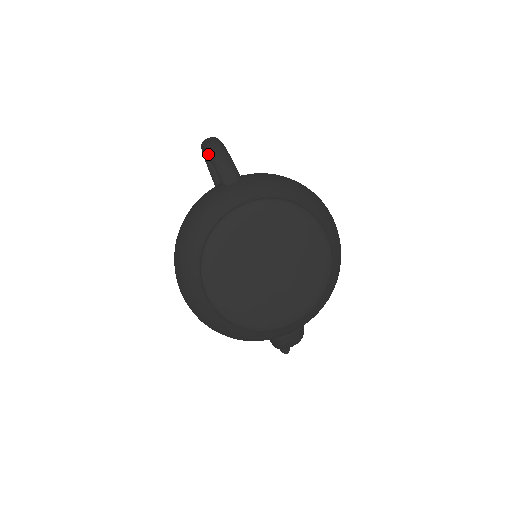
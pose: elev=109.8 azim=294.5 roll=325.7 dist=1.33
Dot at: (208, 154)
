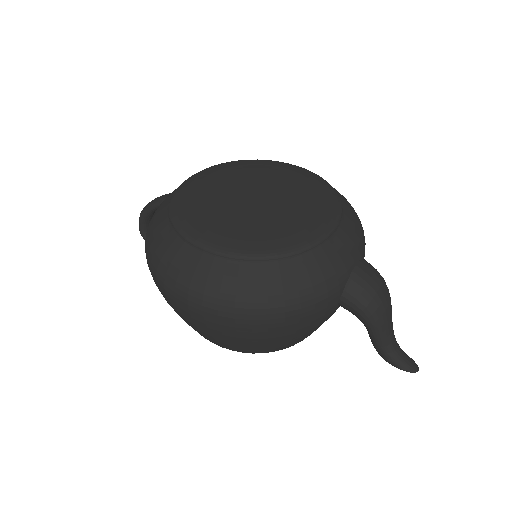
Dot at: (143, 212)
